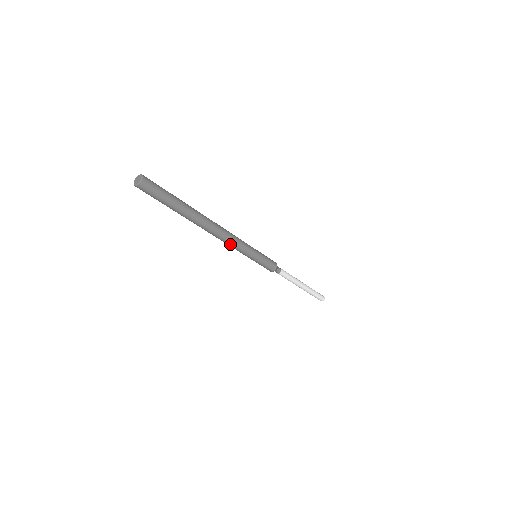
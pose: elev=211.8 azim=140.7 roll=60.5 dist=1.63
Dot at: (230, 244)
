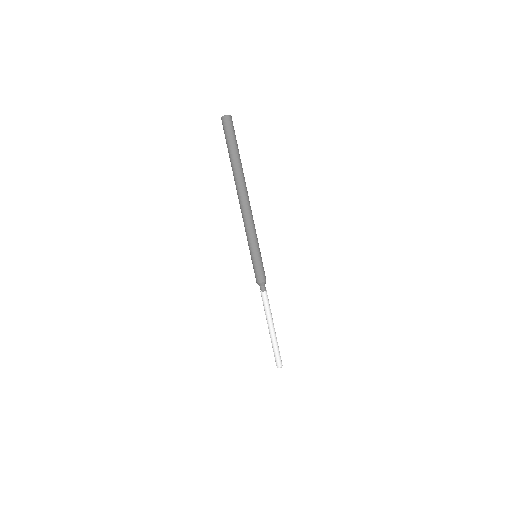
Dot at: (252, 220)
